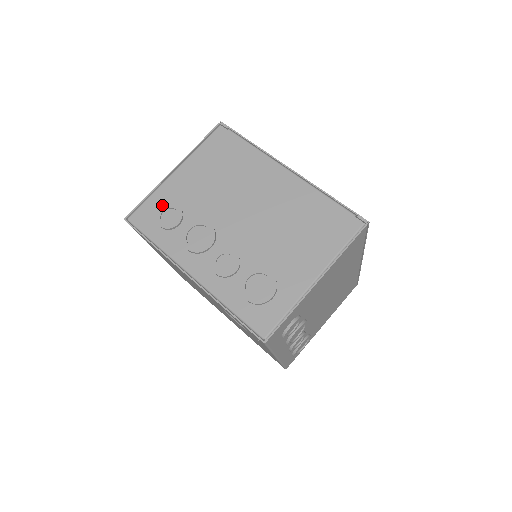
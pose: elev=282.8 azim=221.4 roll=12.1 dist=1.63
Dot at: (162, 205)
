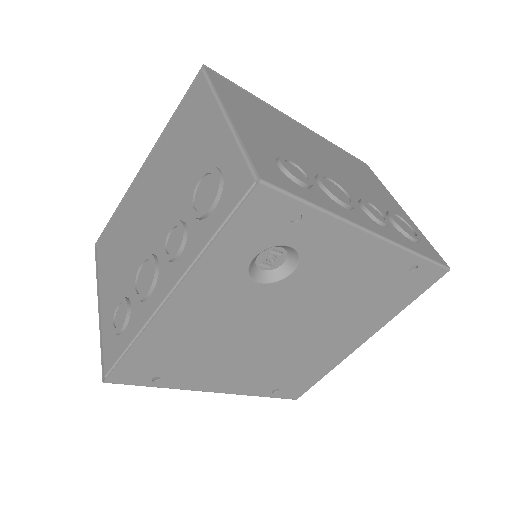
Dot at: occluded
